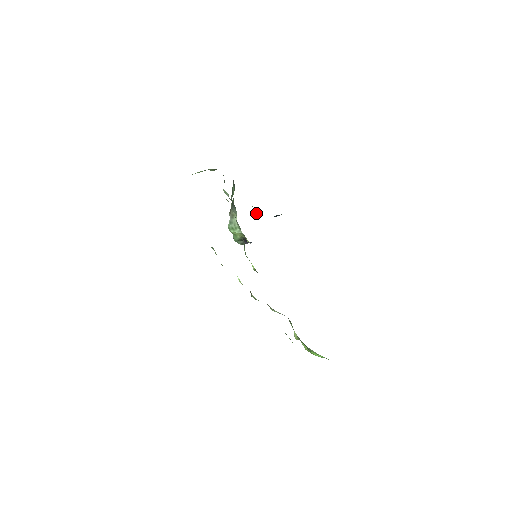
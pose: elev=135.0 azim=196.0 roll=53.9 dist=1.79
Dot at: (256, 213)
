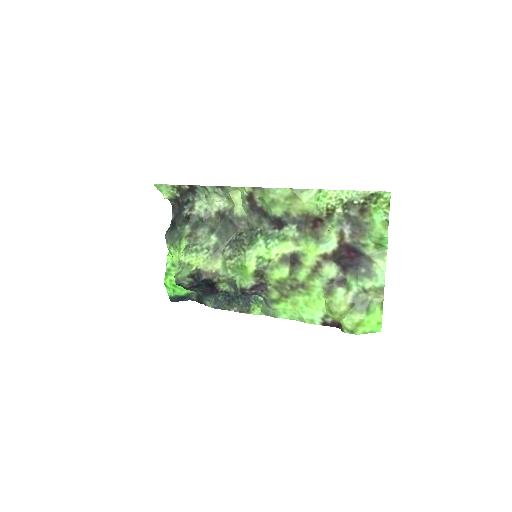
Dot at: occluded
